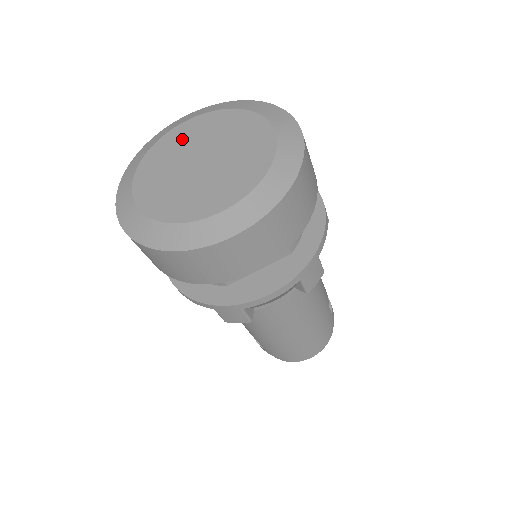
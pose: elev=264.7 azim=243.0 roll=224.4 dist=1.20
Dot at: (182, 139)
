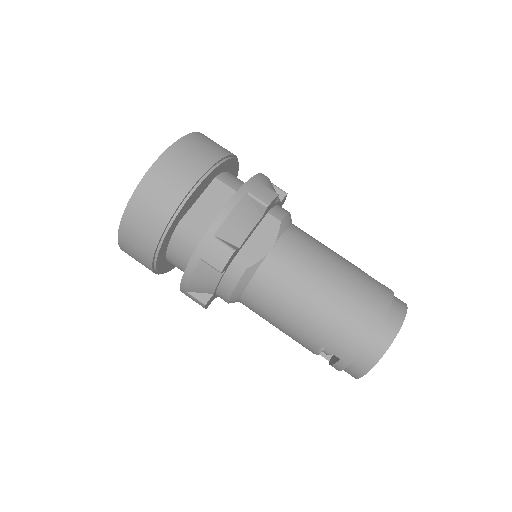
Dot at: occluded
